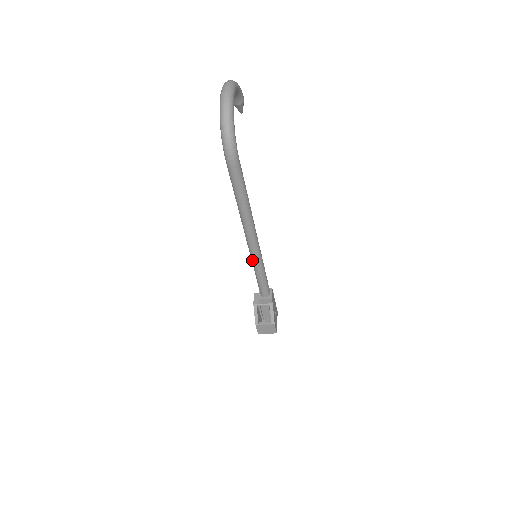
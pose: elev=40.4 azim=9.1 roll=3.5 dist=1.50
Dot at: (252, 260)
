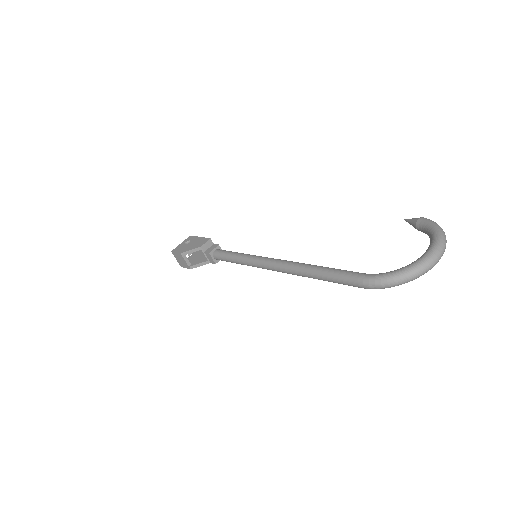
Dot at: (252, 260)
